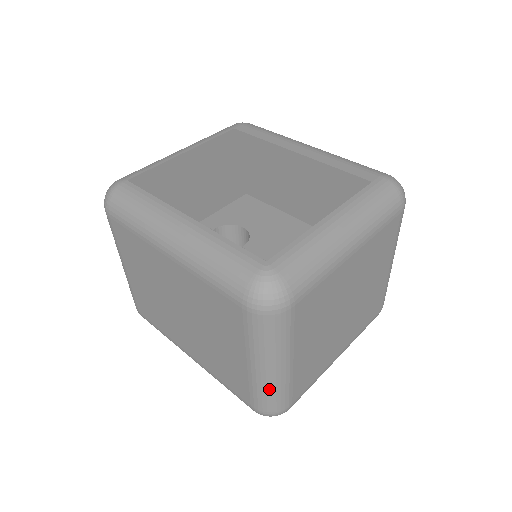
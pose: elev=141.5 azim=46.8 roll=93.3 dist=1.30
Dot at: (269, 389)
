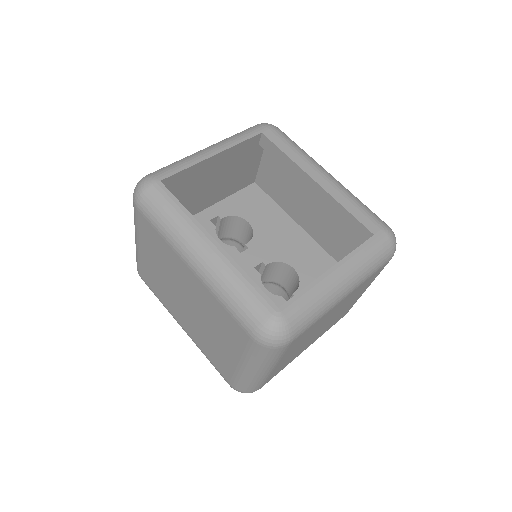
Dot at: (250, 381)
